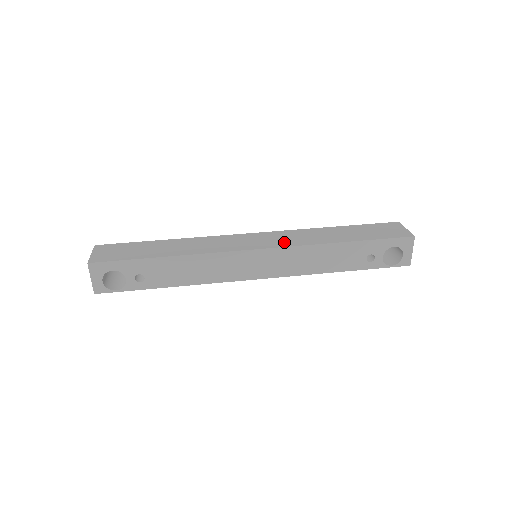
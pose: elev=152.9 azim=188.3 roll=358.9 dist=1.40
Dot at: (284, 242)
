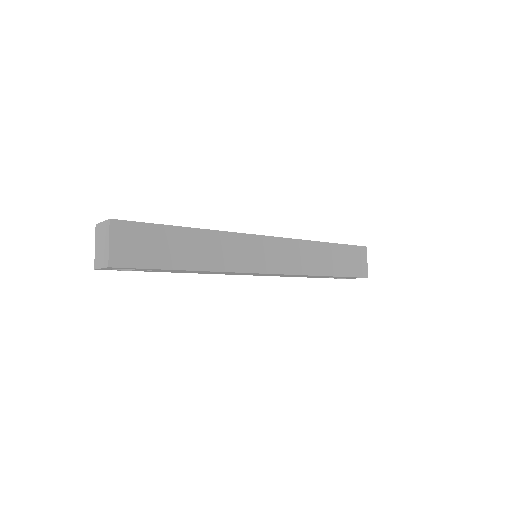
Dot at: (287, 265)
